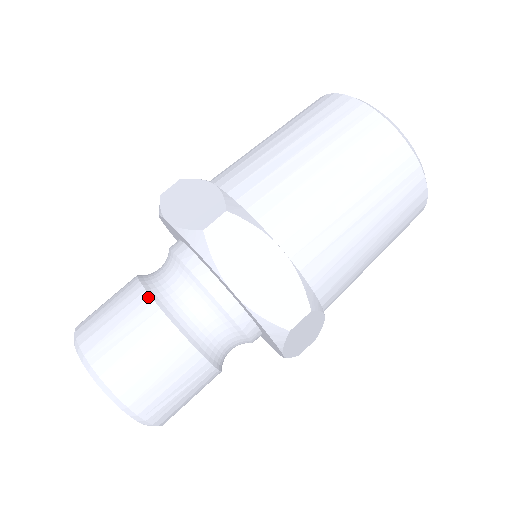
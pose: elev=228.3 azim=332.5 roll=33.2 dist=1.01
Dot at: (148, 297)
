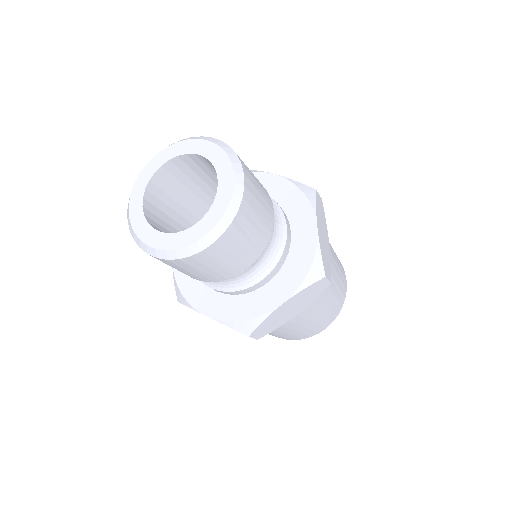
Dot at: occluded
